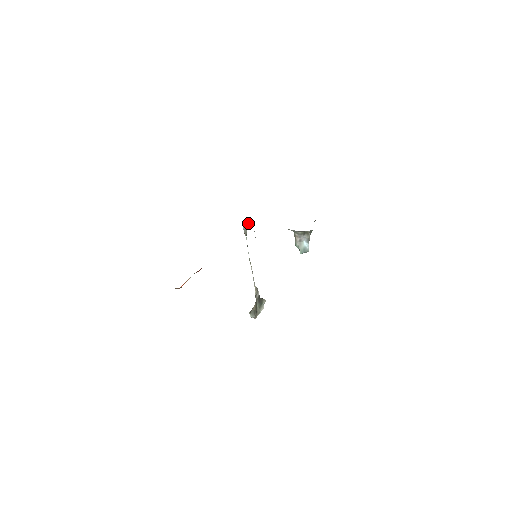
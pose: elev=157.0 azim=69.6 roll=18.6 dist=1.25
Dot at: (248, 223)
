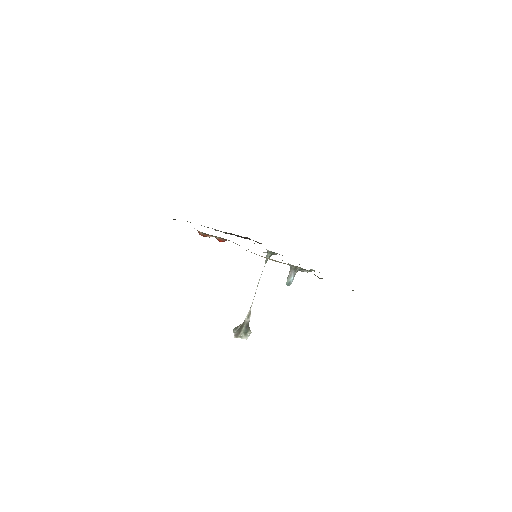
Dot at: (271, 254)
